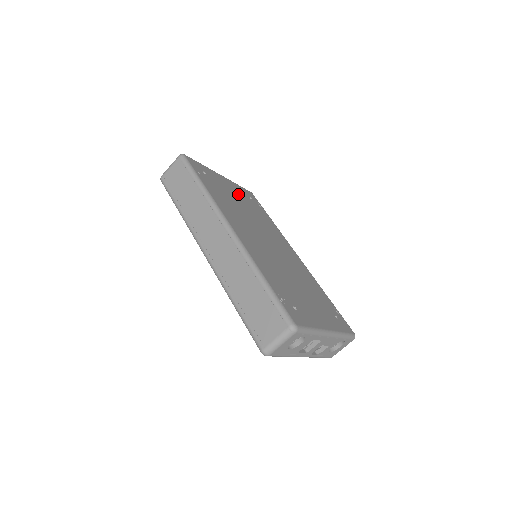
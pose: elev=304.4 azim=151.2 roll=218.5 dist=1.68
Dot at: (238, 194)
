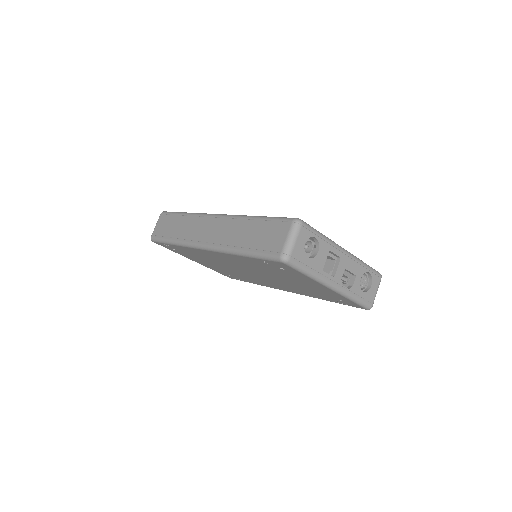
Dot at: occluded
